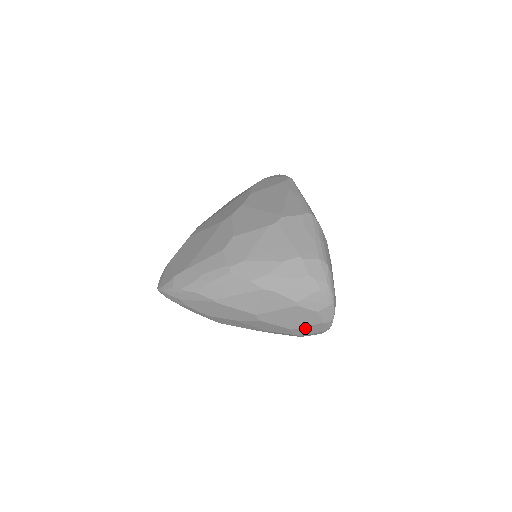
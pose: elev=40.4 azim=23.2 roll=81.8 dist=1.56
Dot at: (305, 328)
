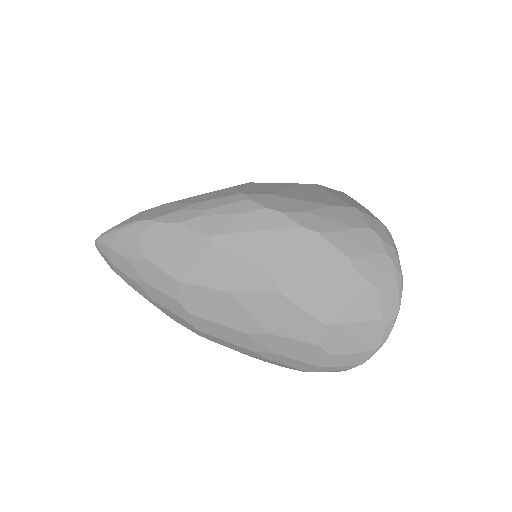
Dot at: (347, 328)
